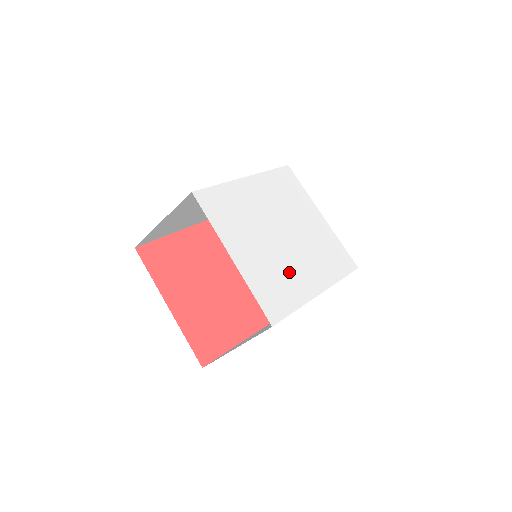
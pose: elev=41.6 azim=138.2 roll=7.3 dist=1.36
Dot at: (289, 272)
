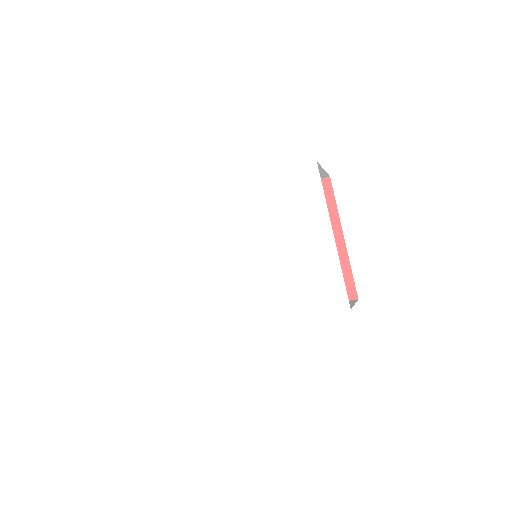
Dot at: (216, 296)
